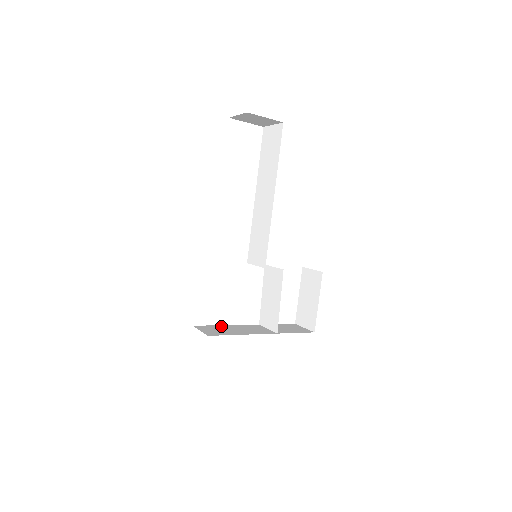
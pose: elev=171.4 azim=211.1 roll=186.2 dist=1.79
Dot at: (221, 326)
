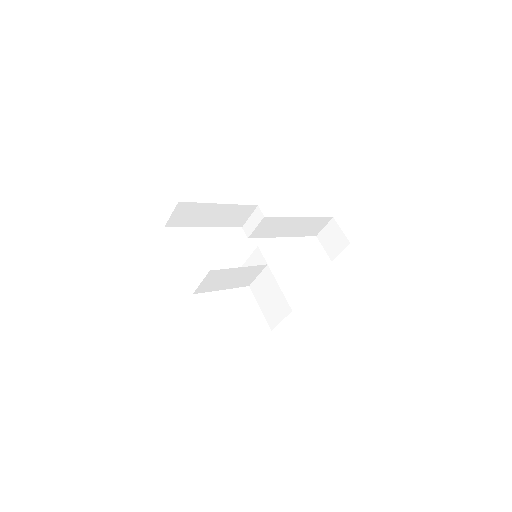
Dot at: occluded
